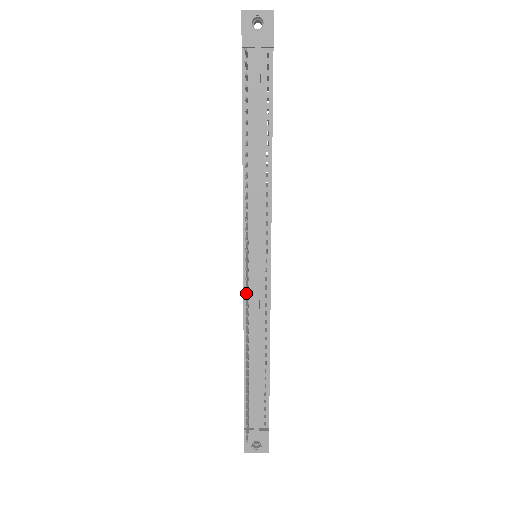
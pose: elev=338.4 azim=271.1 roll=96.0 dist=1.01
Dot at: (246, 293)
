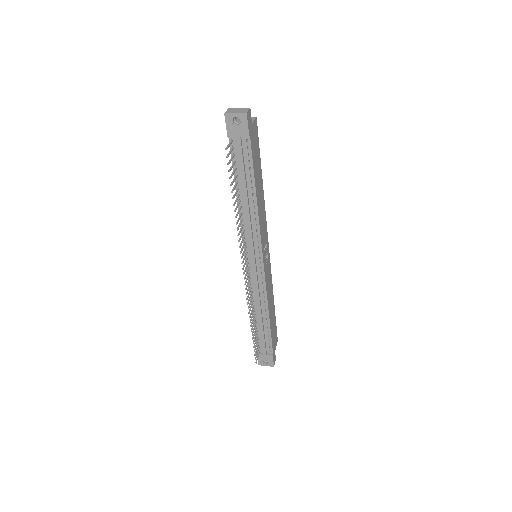
Dot at: (246, 285)
